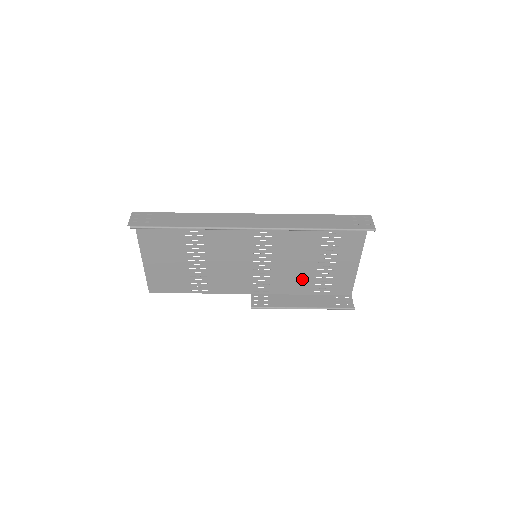
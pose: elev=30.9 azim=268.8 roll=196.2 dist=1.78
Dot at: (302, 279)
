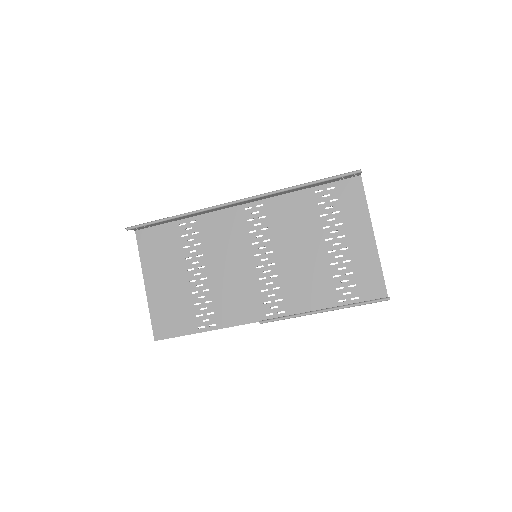
Dot at: (318, 283)
